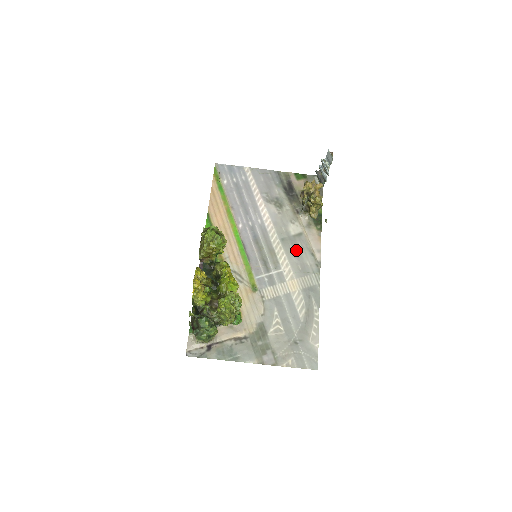
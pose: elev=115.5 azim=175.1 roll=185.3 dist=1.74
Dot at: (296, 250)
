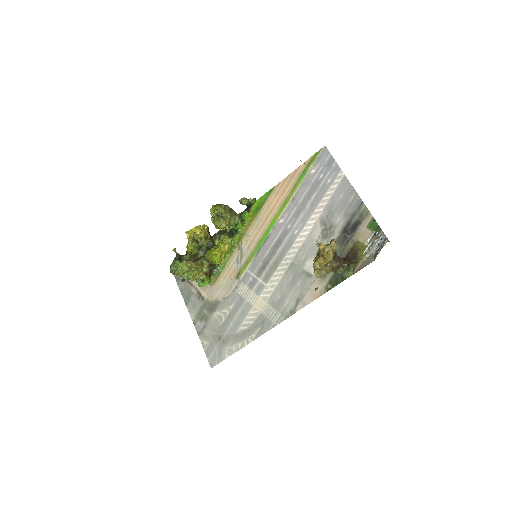
Dot at: (292, 283)
